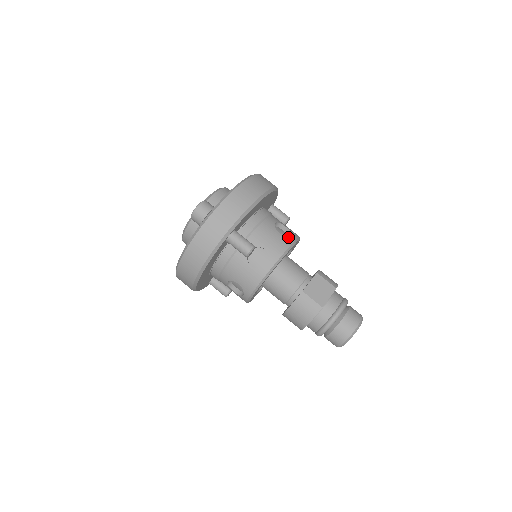
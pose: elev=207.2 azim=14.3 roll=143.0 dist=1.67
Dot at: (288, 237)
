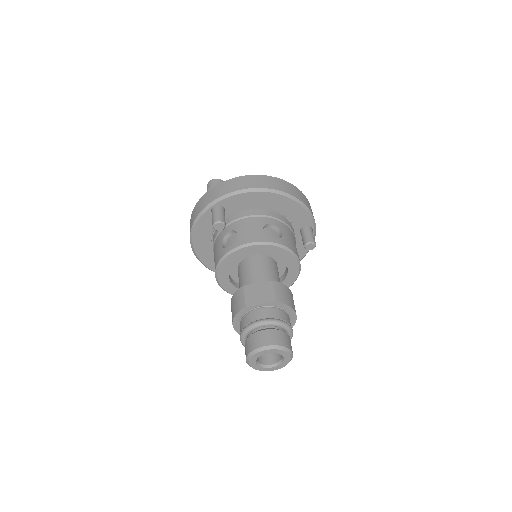
Dot at: (267, 236)
